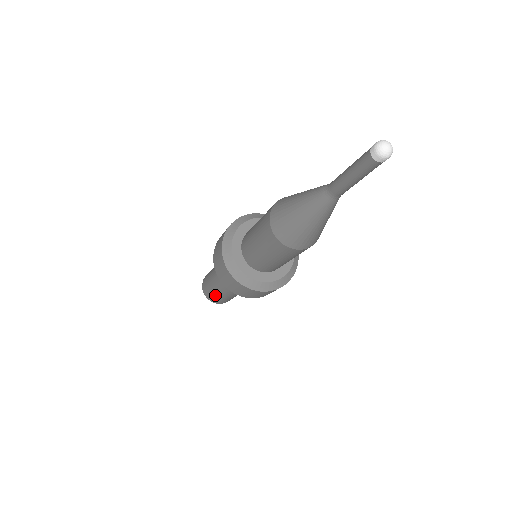
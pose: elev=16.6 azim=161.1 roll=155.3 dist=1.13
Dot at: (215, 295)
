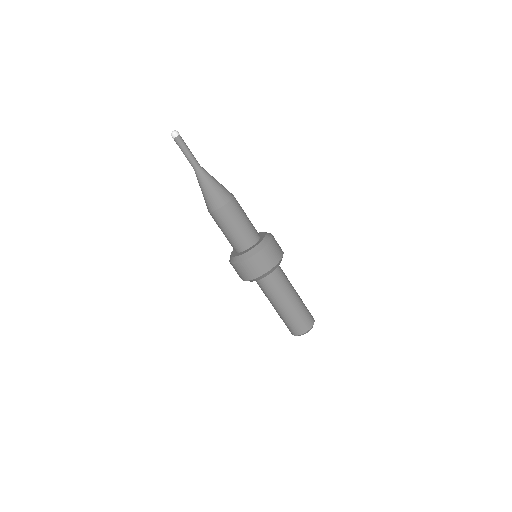
Dot at: (290, 320)
